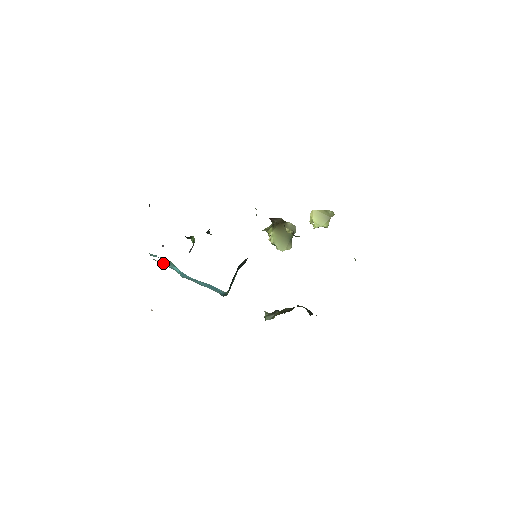
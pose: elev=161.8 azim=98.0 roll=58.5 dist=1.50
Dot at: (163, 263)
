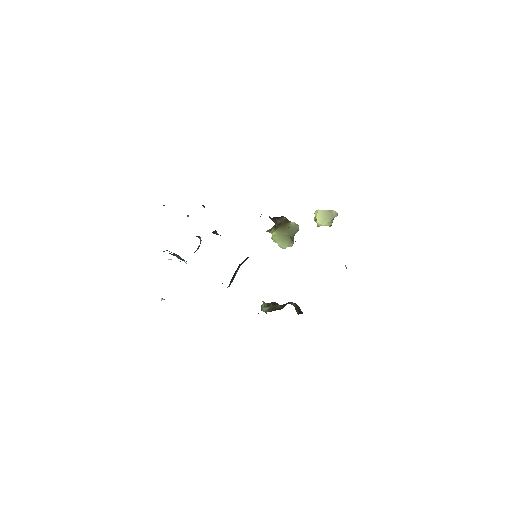
Dot at: (176, 254)
